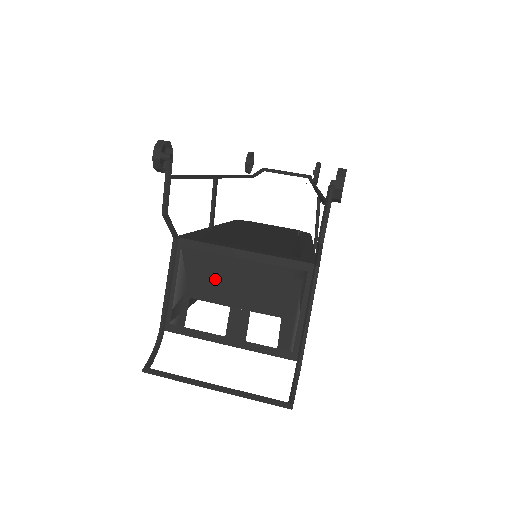
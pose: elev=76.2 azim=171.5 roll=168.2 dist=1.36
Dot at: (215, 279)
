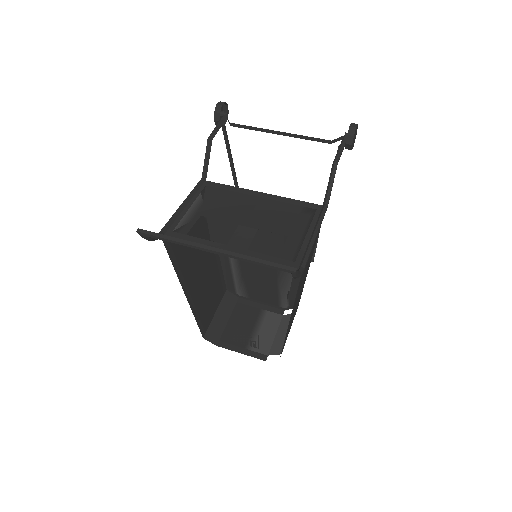
Dot at: (230, 206)
